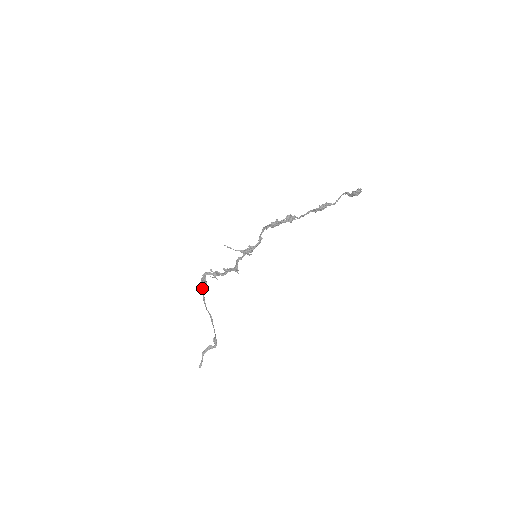
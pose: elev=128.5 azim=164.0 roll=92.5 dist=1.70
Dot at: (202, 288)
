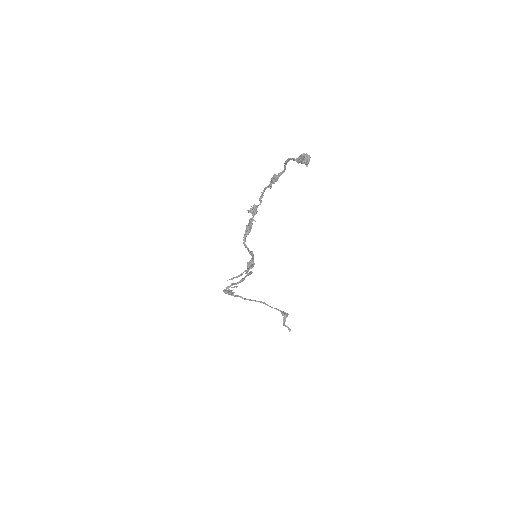
Dot at: (232, 295)
